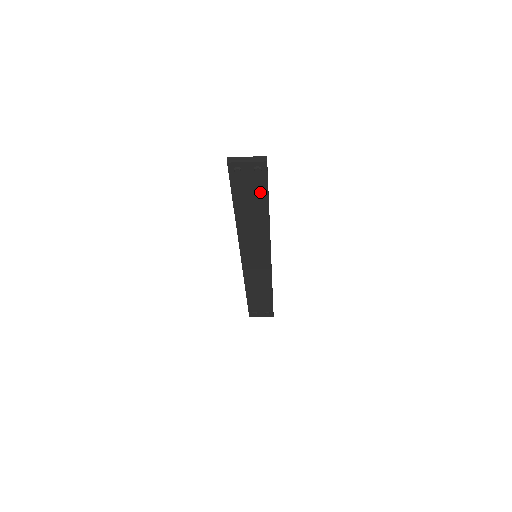
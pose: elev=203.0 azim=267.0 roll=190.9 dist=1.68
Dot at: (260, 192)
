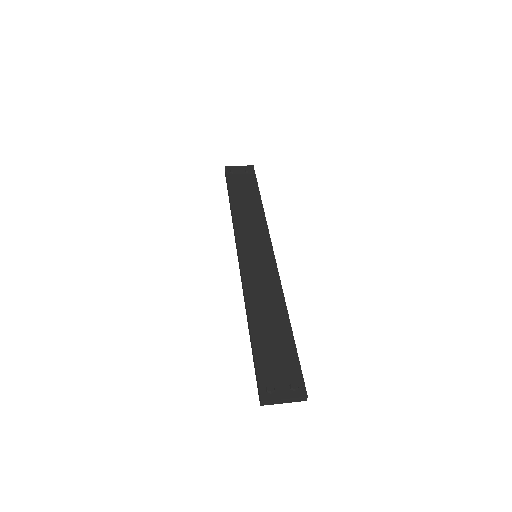
Dot at: occluded
